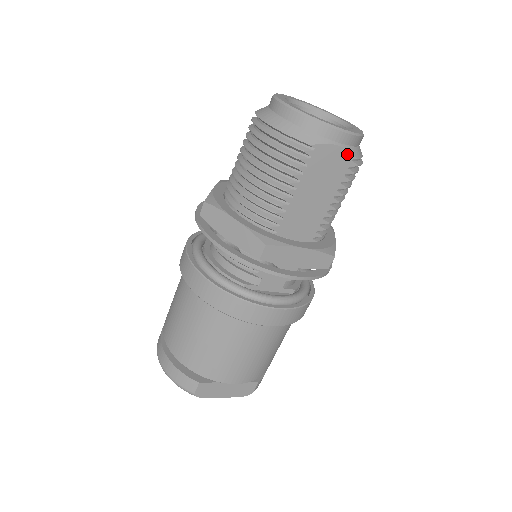
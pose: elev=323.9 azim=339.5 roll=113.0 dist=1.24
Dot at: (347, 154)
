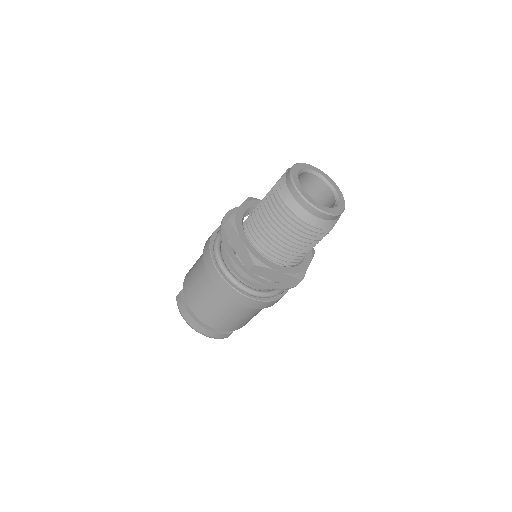
Dot at: occluded
